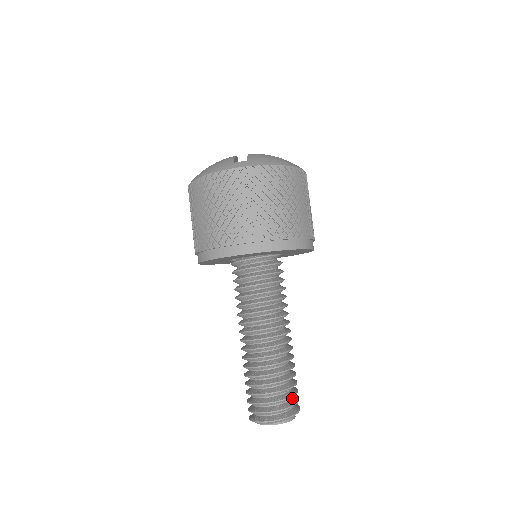
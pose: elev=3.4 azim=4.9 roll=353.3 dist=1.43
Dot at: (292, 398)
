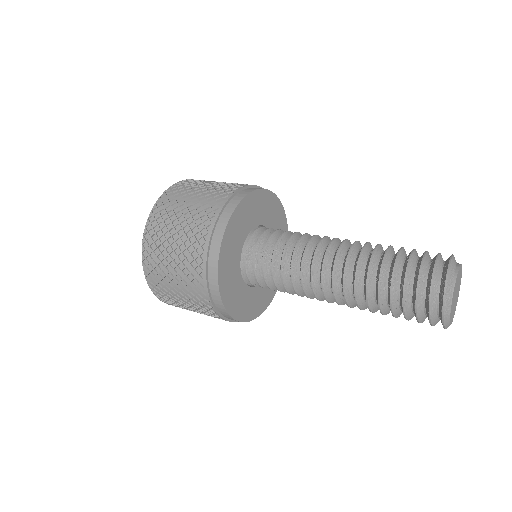
Dot at: occluded
